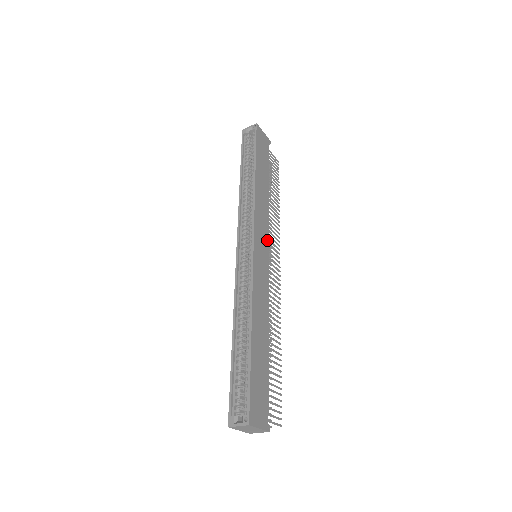
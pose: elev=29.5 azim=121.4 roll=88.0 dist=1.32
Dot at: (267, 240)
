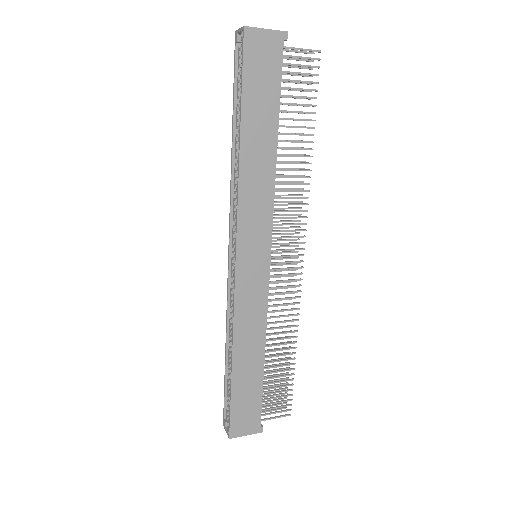
Dot at: (268, 236)
